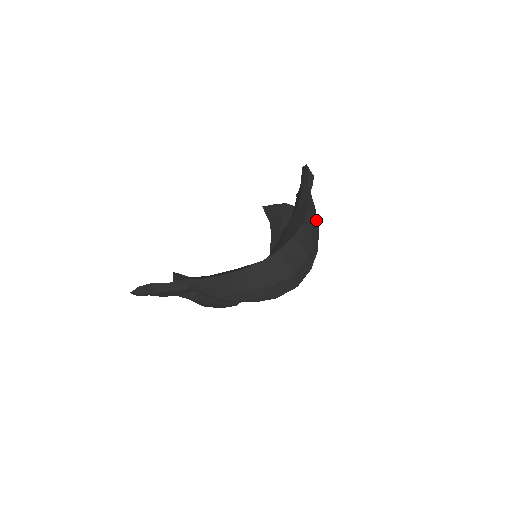
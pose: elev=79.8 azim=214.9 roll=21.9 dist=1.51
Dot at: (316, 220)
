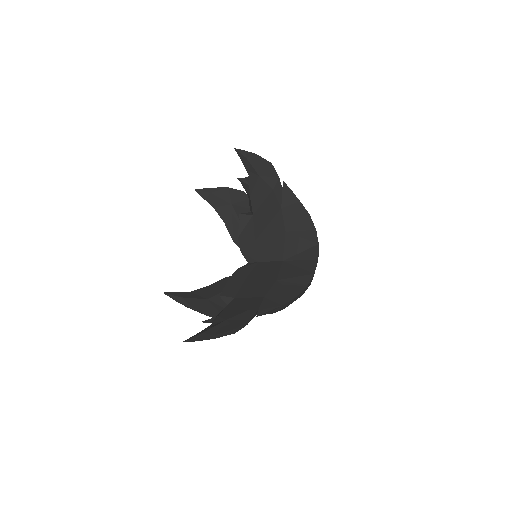
Dot at: occluded
